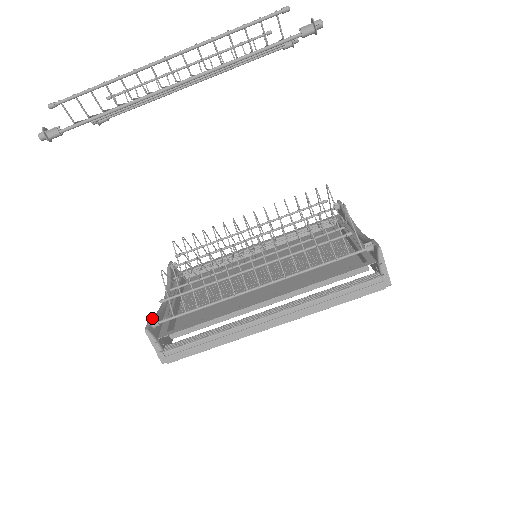
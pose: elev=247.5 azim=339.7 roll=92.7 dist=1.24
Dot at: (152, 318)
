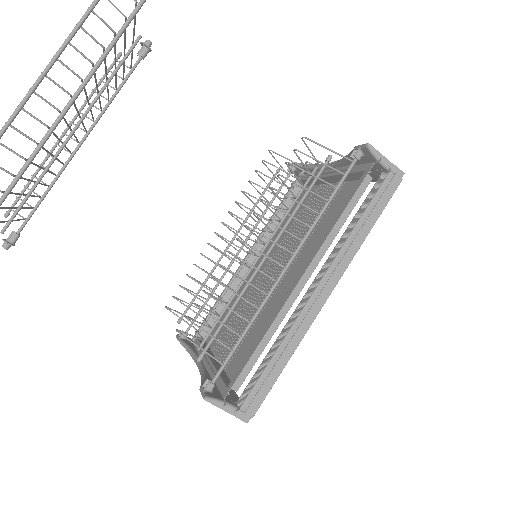
Dot at: (201, 385)
